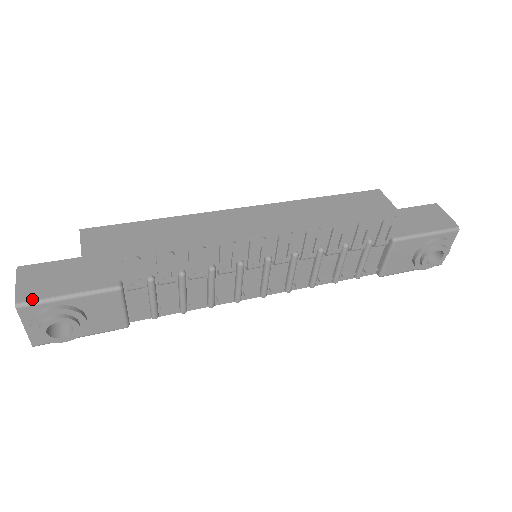
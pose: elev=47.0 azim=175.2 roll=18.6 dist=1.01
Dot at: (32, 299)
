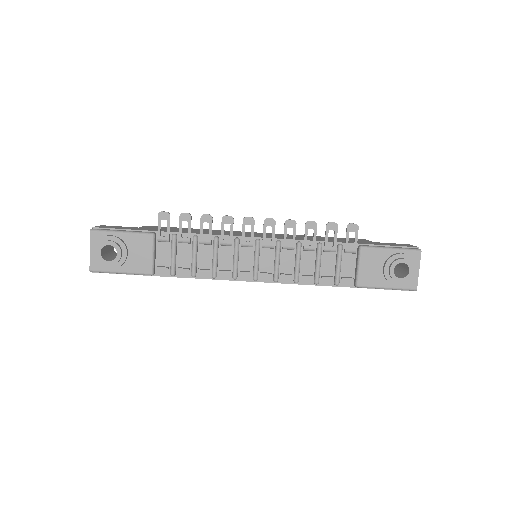
Dot at: (101, 229)
